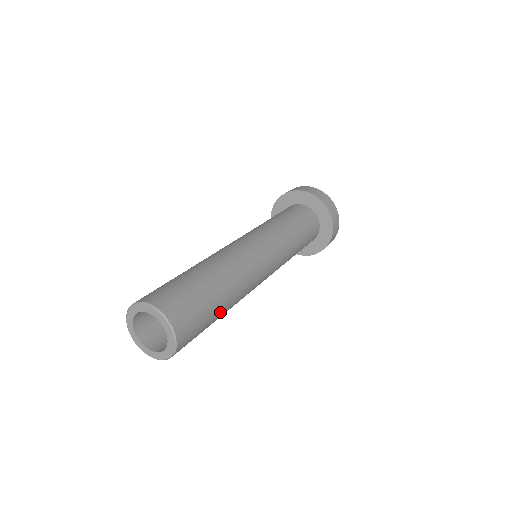
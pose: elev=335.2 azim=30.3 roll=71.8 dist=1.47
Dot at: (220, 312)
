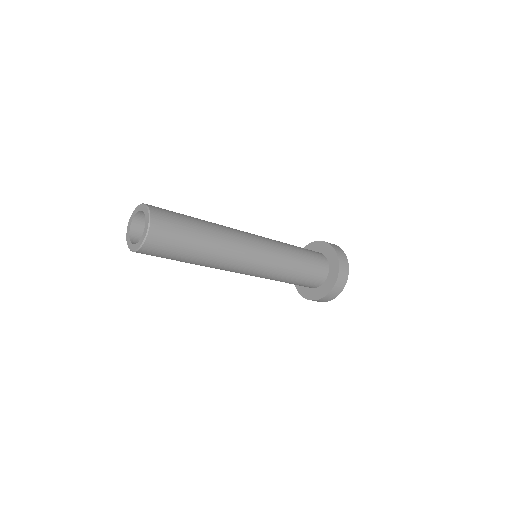
Dot at: (199, 240)
